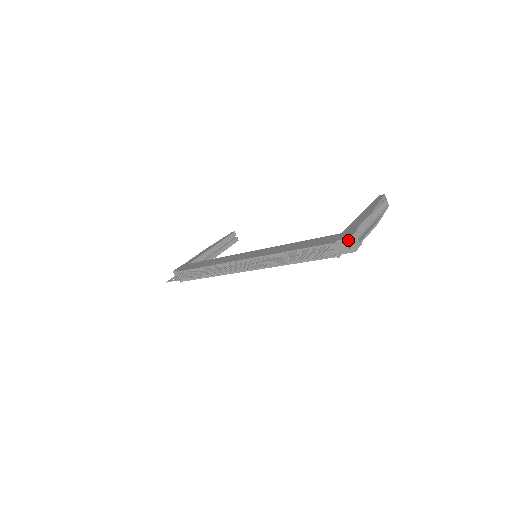
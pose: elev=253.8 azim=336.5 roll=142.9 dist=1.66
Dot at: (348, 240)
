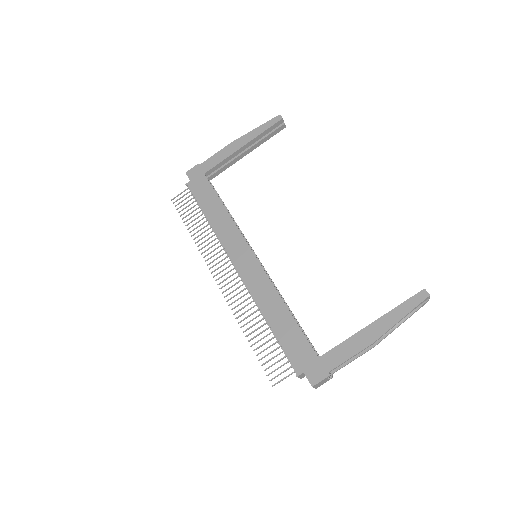
Dot at: (311, 385)
